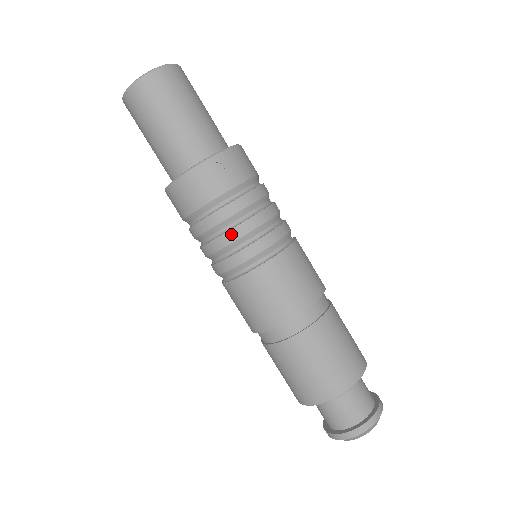
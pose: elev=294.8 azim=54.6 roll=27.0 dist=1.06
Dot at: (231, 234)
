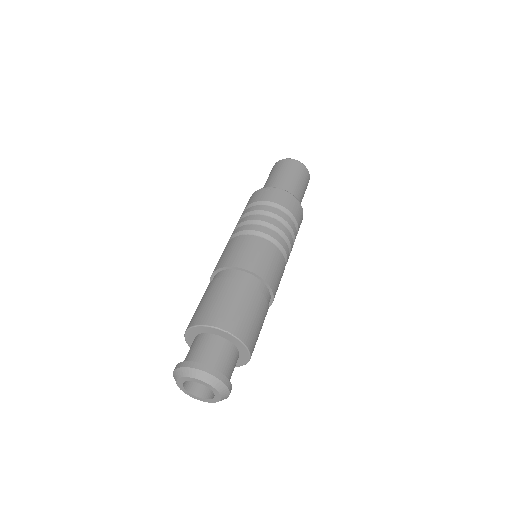
Dot at: (245, 218)
